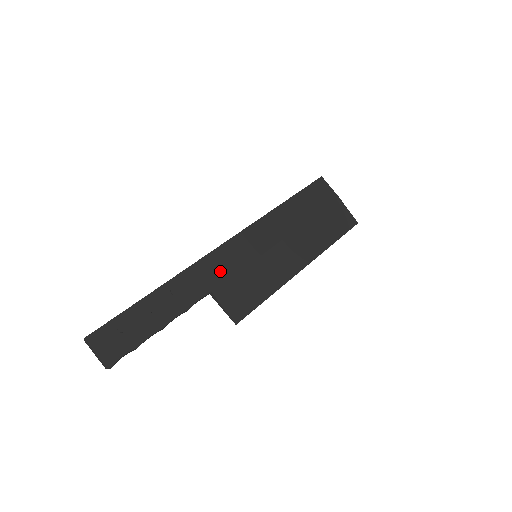
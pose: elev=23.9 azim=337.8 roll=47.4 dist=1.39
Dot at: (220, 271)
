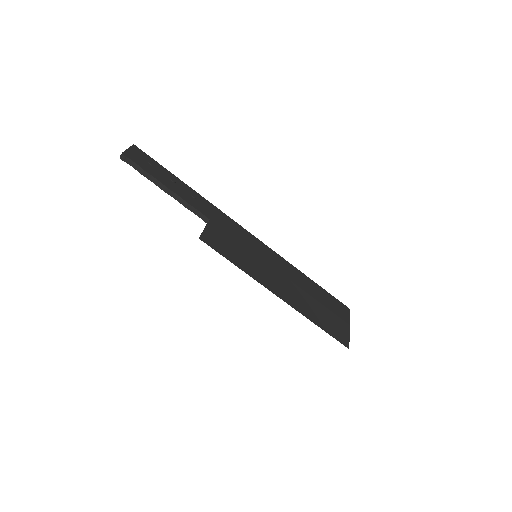
Dot at: (228, 227)
